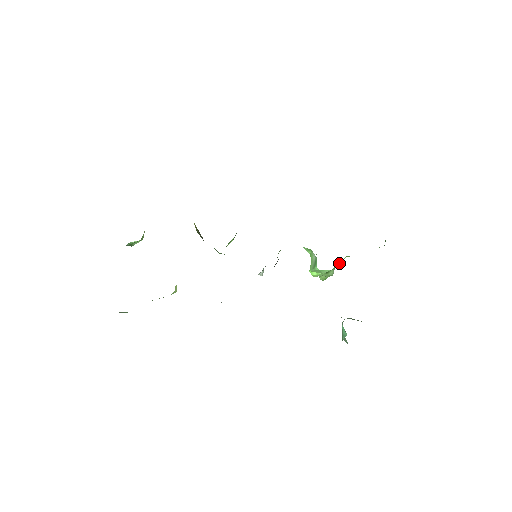
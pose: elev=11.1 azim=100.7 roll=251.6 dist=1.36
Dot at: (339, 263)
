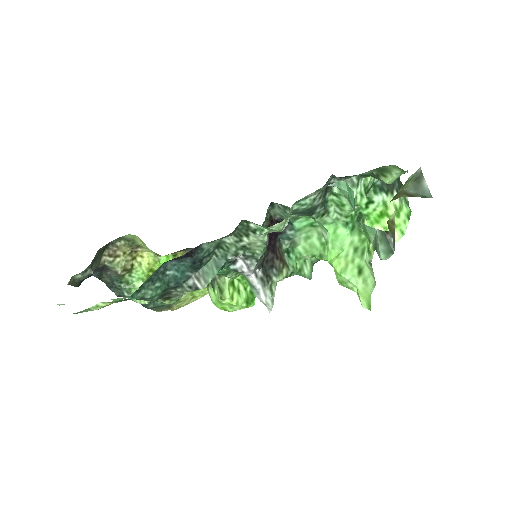
Dot at: (358, 227)
